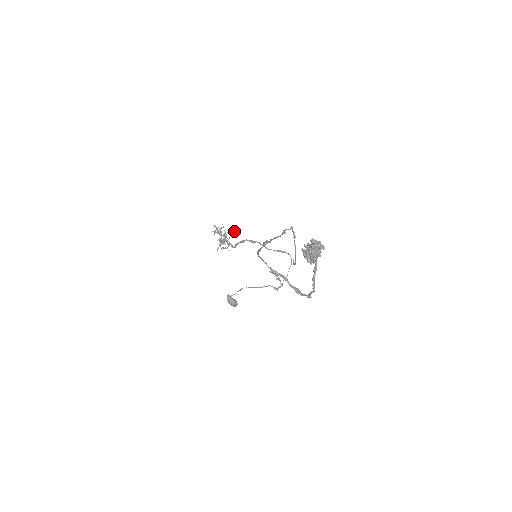
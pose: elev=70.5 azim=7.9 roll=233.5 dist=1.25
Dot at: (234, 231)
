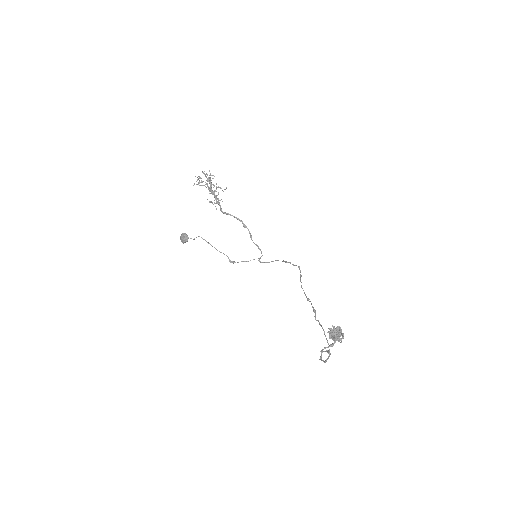
Dot at: occluded
